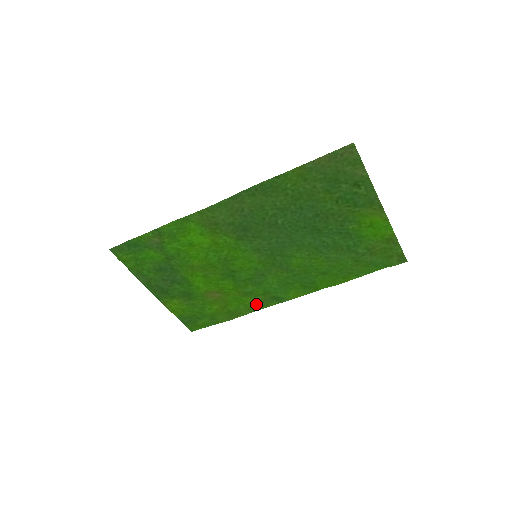
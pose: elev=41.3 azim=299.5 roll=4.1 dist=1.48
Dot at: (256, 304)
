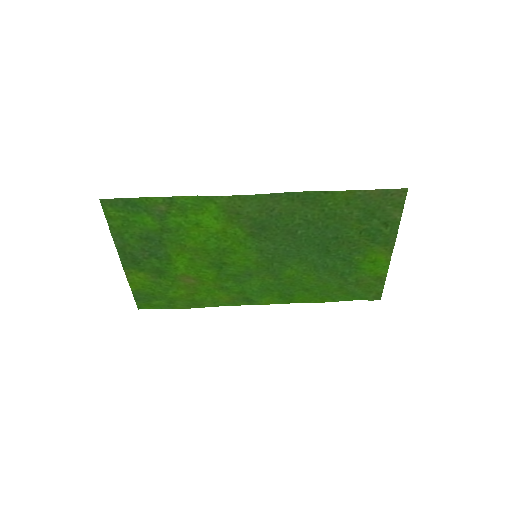
Dot at: (225, 300)
